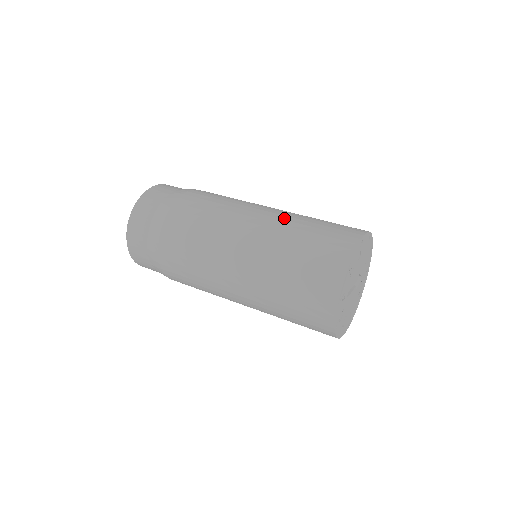
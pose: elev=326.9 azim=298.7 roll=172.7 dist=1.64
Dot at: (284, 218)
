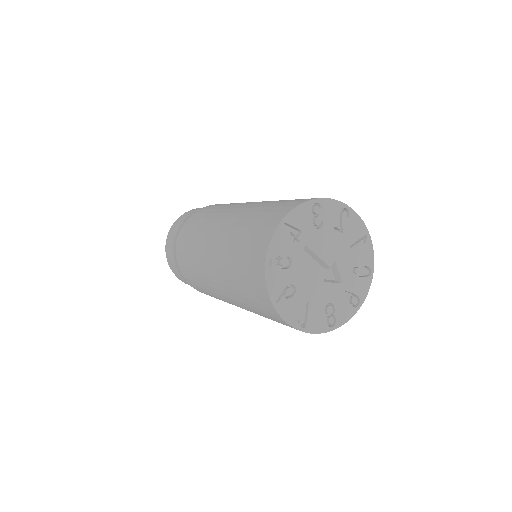
Dot at: occluded
